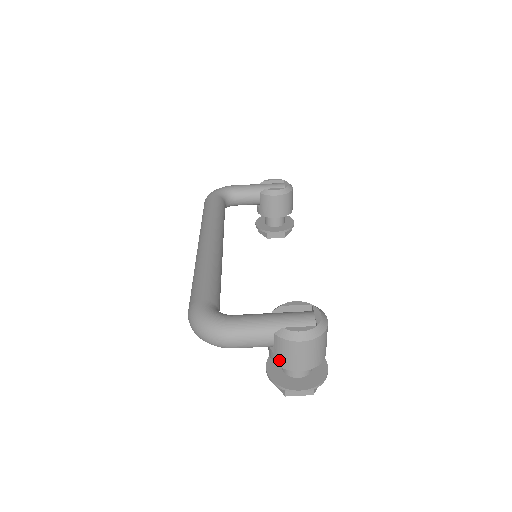
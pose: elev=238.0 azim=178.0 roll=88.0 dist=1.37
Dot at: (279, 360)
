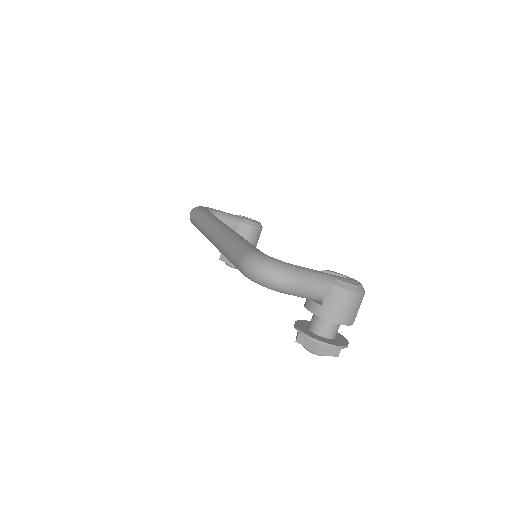
Dot at: (326, 311)
